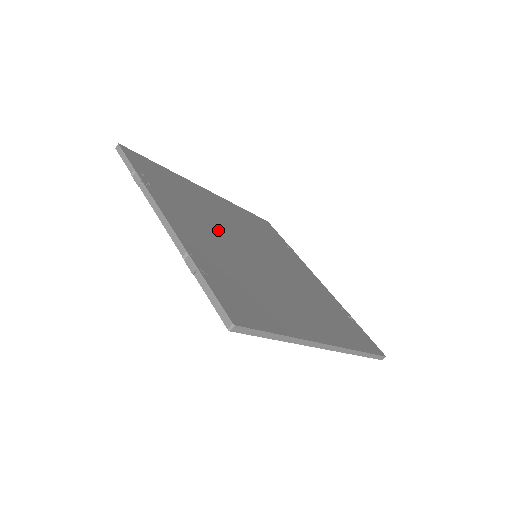
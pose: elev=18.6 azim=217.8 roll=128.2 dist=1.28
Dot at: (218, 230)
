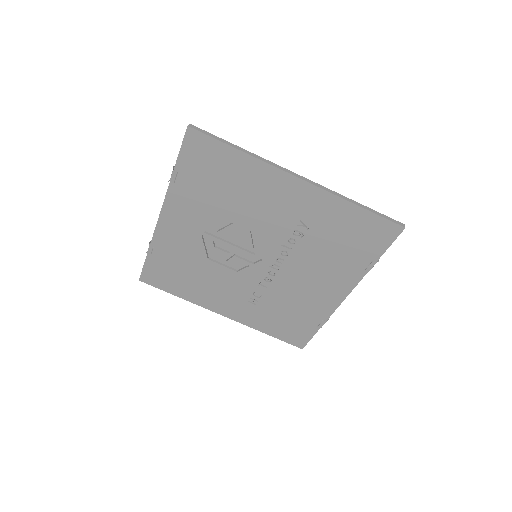
Dot at: occluded
